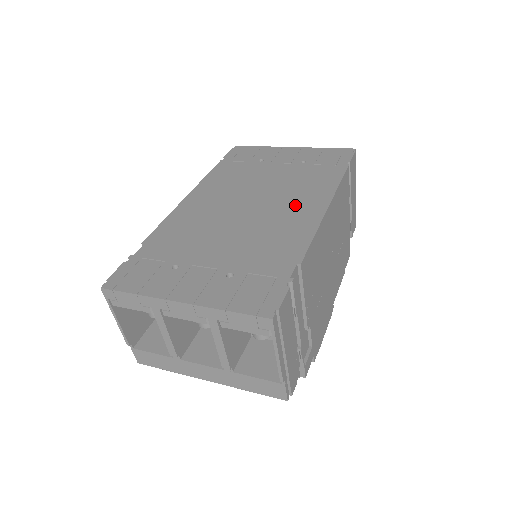
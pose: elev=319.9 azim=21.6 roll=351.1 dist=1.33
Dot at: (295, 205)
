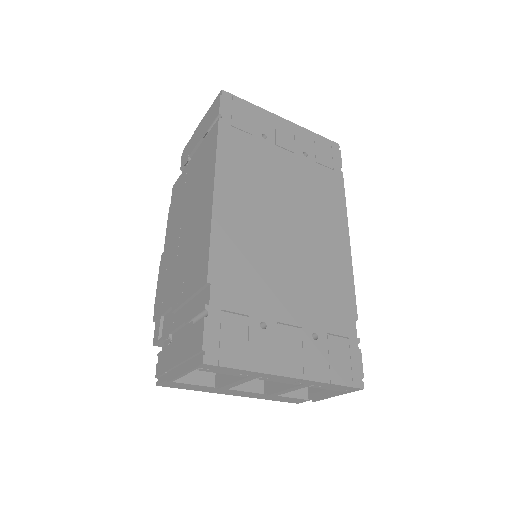
Dot at: (325, 232)
